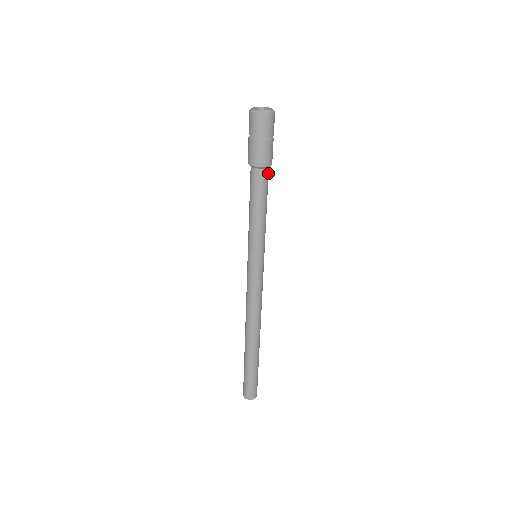
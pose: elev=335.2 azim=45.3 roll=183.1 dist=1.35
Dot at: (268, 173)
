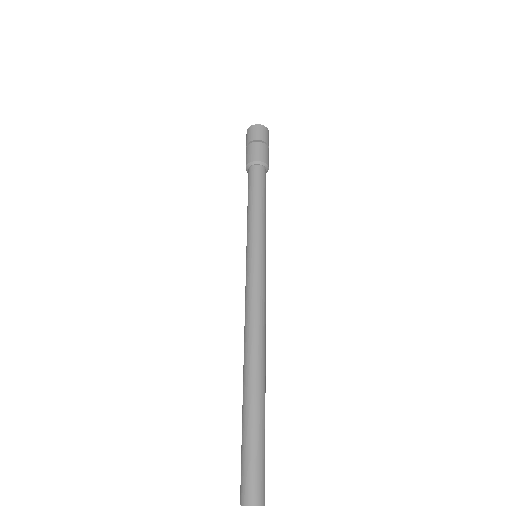
Dot at: (265, 174)
